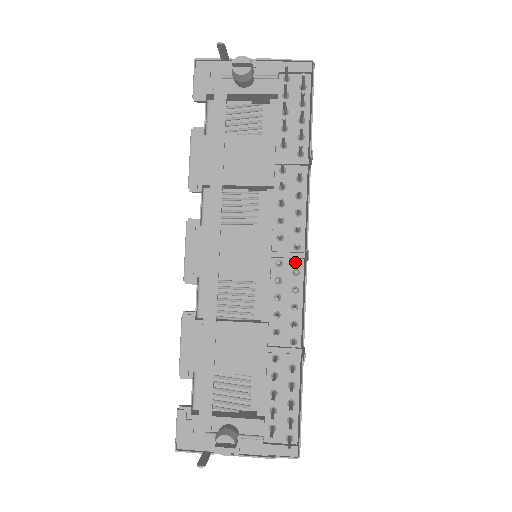
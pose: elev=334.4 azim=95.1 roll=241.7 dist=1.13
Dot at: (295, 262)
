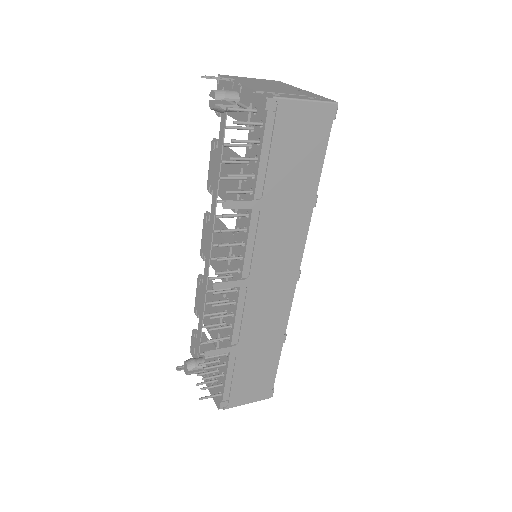
Dot at: occluded
